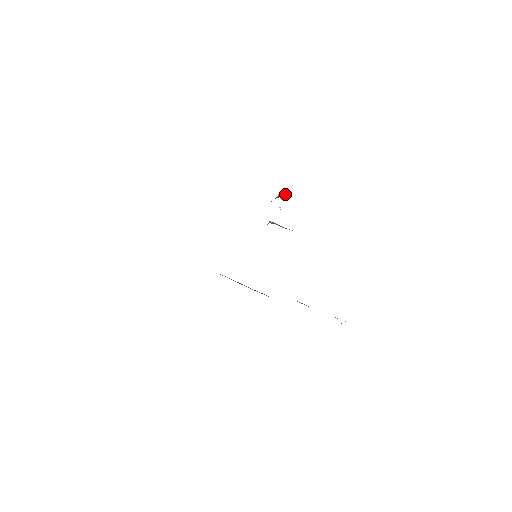
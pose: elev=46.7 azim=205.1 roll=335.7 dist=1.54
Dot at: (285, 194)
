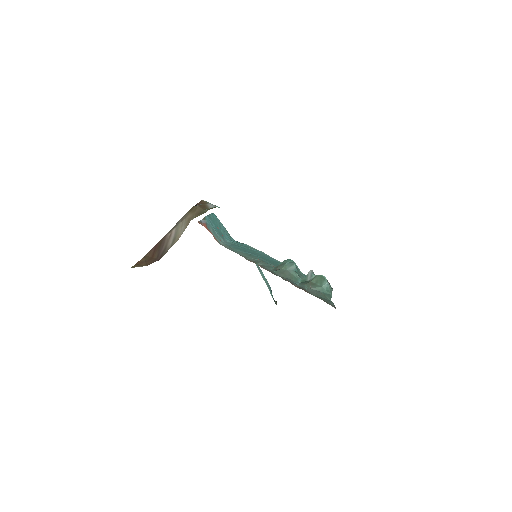
Dot at: (330, 286)
